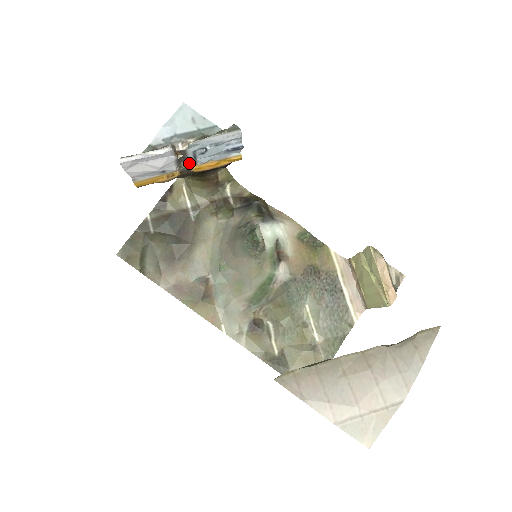
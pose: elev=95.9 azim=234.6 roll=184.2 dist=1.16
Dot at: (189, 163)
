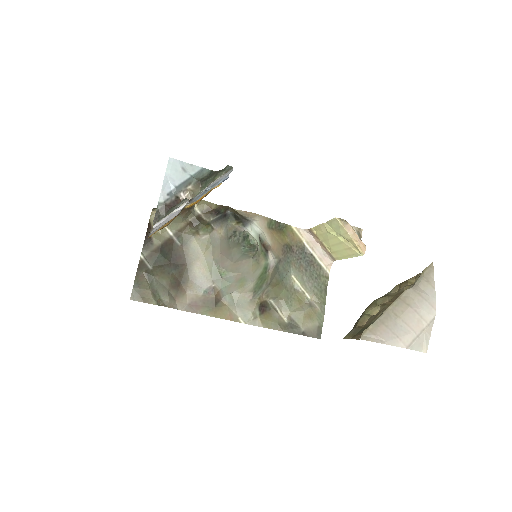
Dot at: occluded
